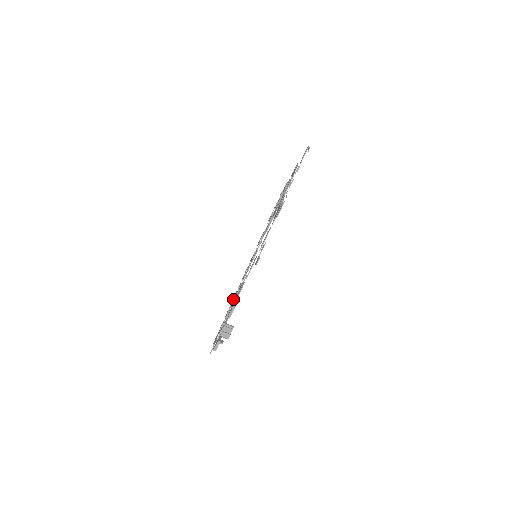
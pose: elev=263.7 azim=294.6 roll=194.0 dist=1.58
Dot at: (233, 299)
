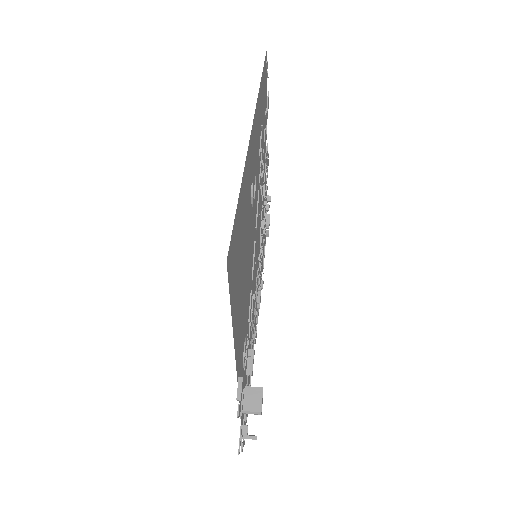
Dot at: occluded
